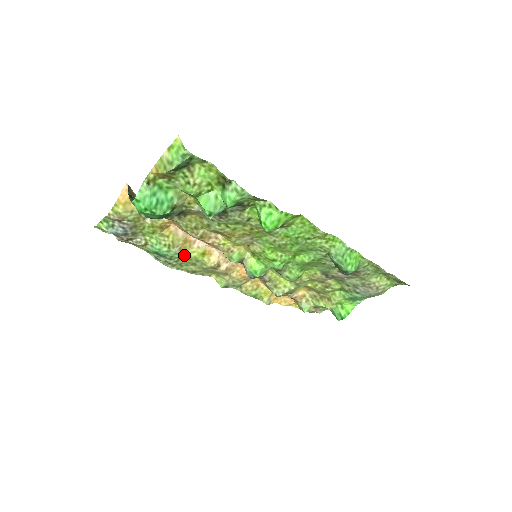
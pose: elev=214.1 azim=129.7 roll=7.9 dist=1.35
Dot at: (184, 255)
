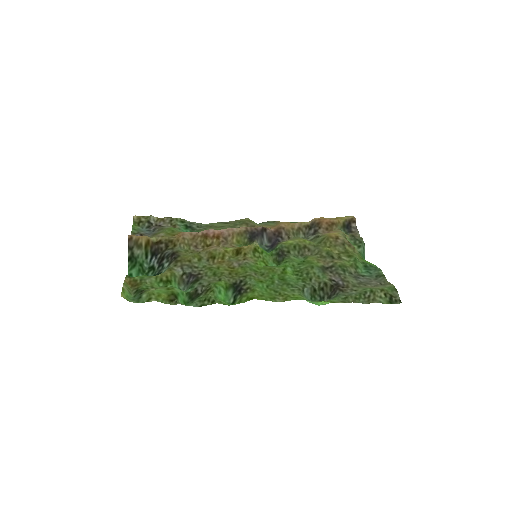
Dot at: occluded
